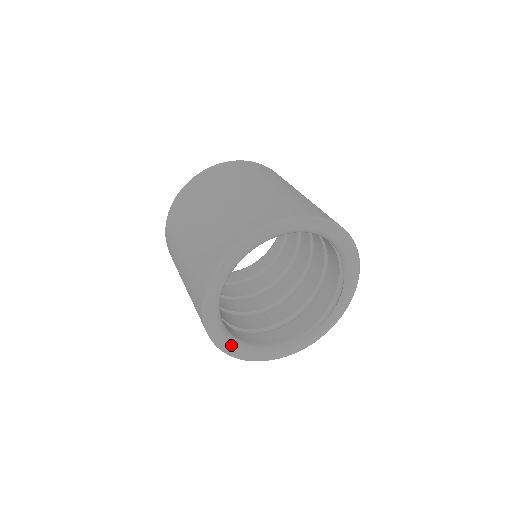
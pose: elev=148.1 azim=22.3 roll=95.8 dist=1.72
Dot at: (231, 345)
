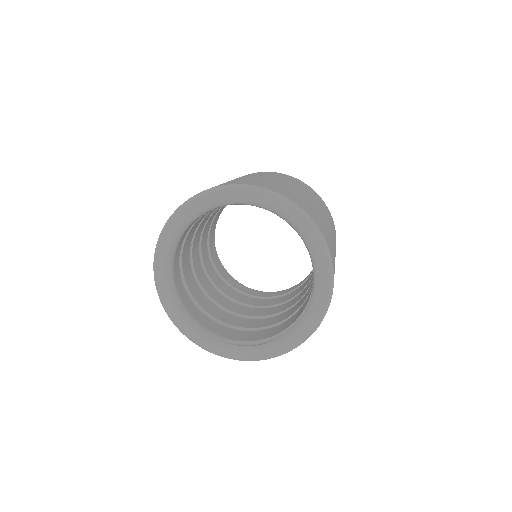
Dot at: (164, 273)
